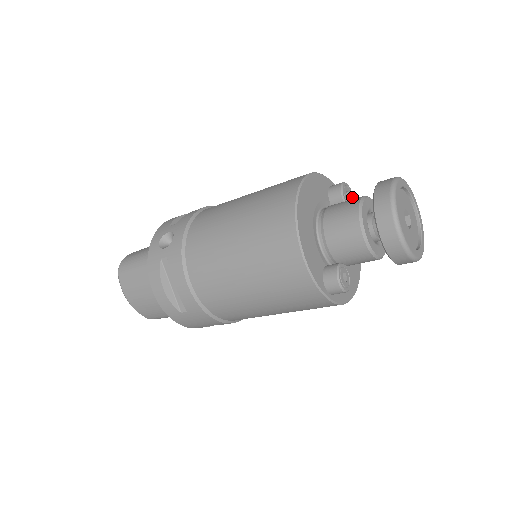
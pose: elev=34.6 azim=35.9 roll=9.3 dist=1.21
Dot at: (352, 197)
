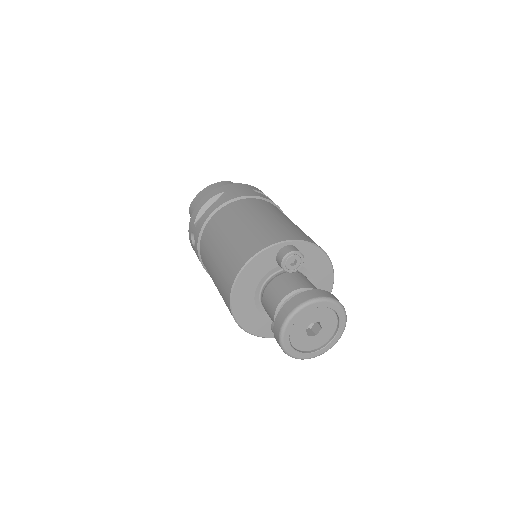
Dot at: (301, 258)
